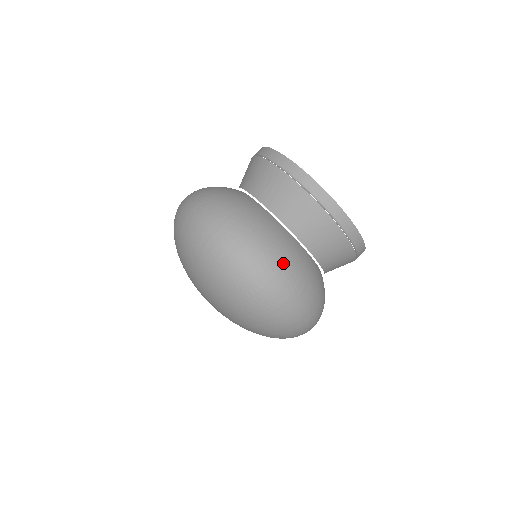
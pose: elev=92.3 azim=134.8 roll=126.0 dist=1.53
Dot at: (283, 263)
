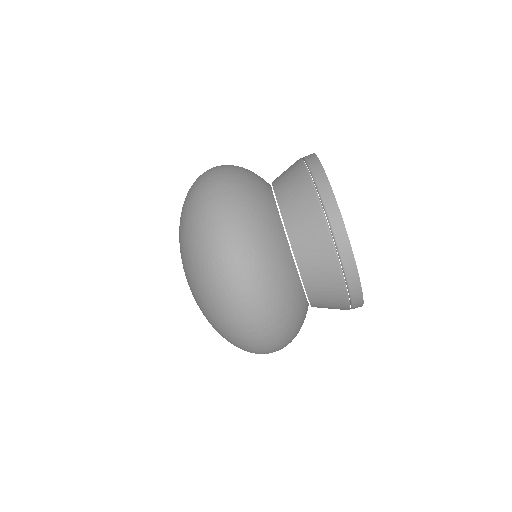
Dot at: (280, 317)
